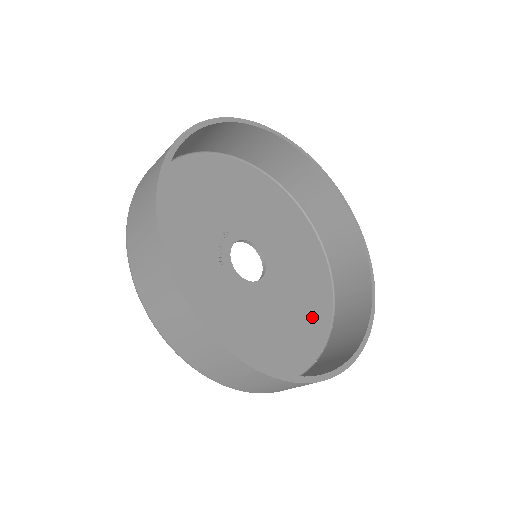
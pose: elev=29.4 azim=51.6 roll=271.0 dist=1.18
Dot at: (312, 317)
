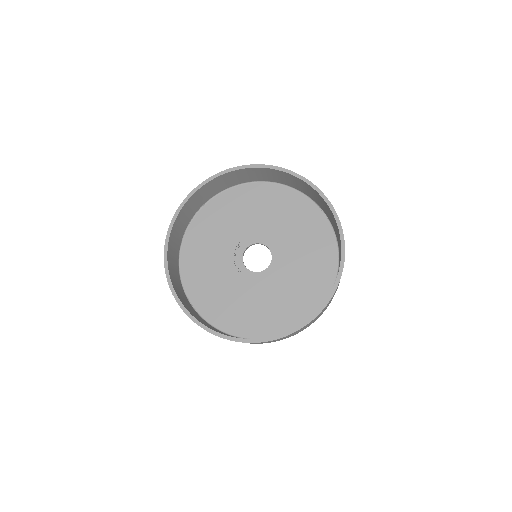
Dot at: (314, 284)
